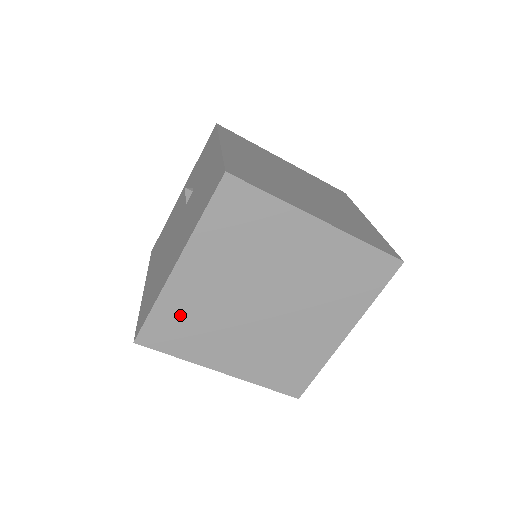
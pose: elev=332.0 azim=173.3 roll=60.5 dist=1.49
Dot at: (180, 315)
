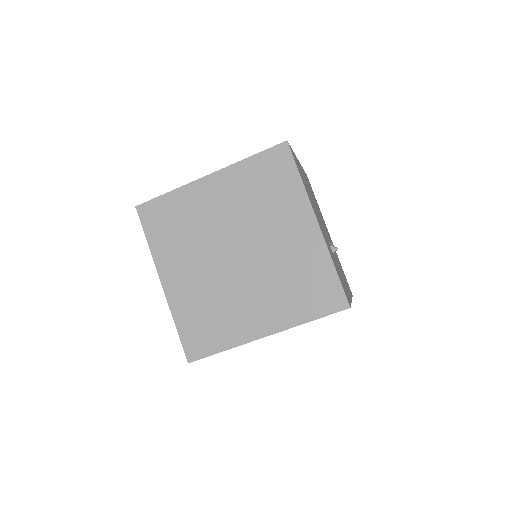
Dot at: (195, 315)
